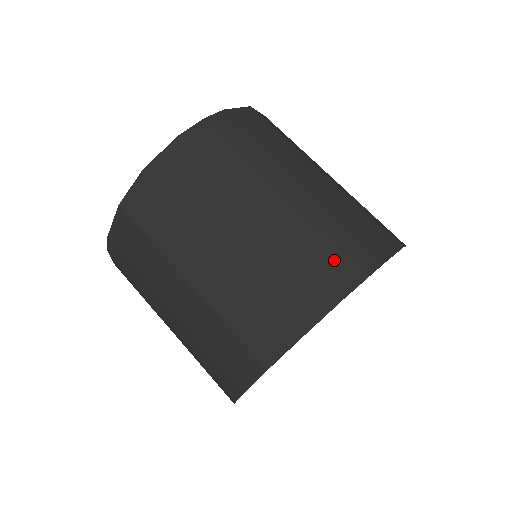
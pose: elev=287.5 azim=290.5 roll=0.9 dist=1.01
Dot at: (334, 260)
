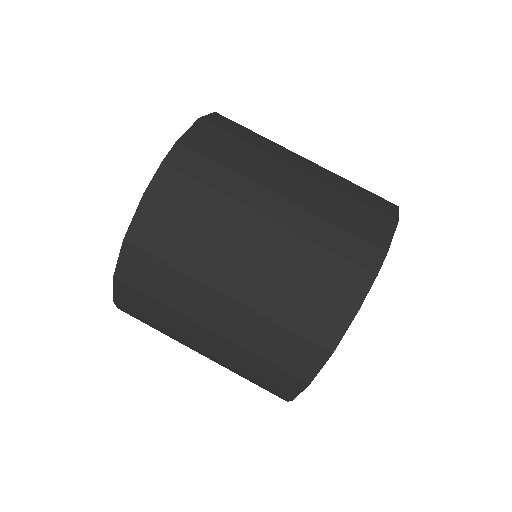
Dot at: (340, 271)
